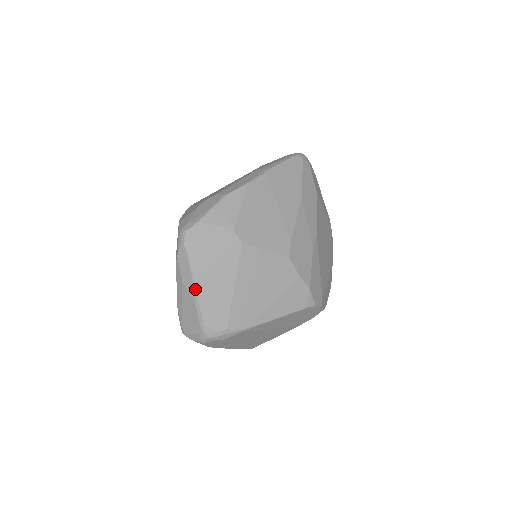
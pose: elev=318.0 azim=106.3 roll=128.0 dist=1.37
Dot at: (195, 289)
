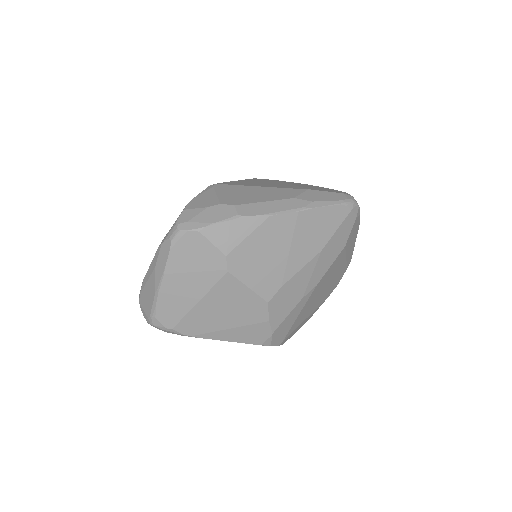
Dot at: (161, 284)
